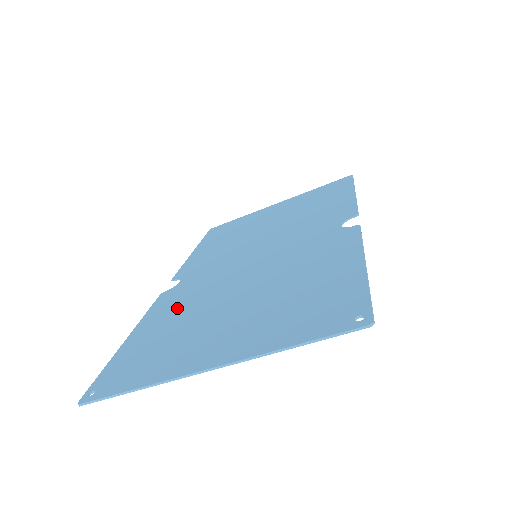
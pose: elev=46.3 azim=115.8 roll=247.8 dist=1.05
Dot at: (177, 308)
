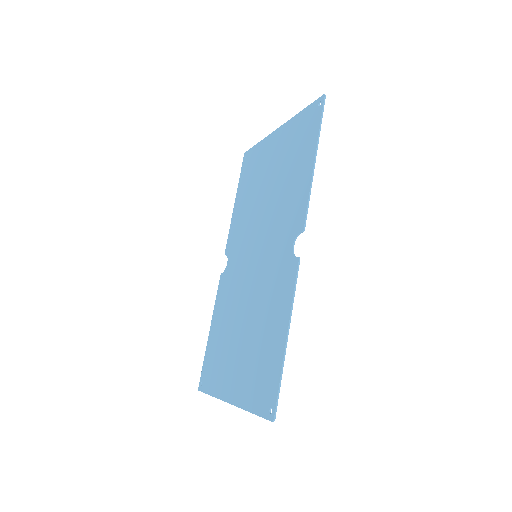
Dot at: (224, 310)
